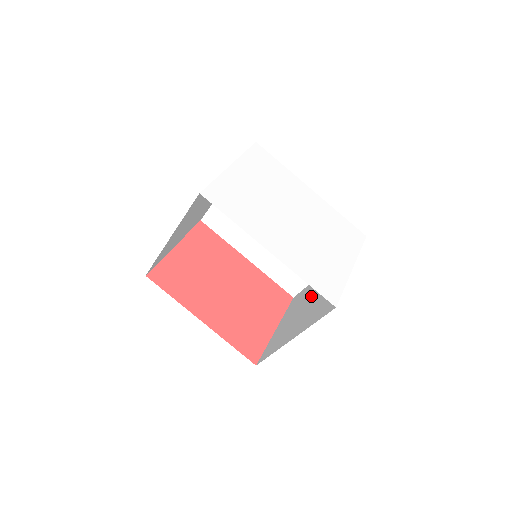
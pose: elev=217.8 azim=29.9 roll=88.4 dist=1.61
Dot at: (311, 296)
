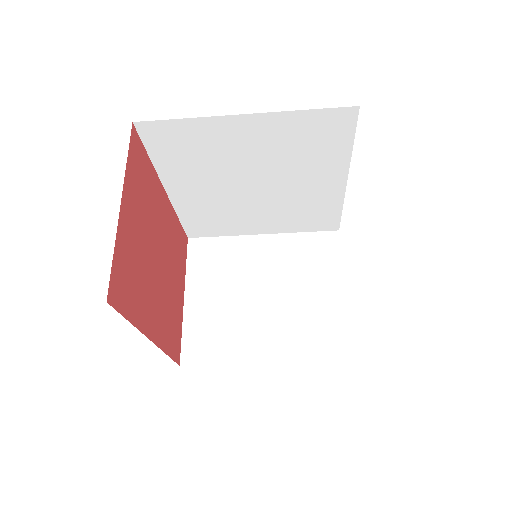
Dot at: (257, 280)
